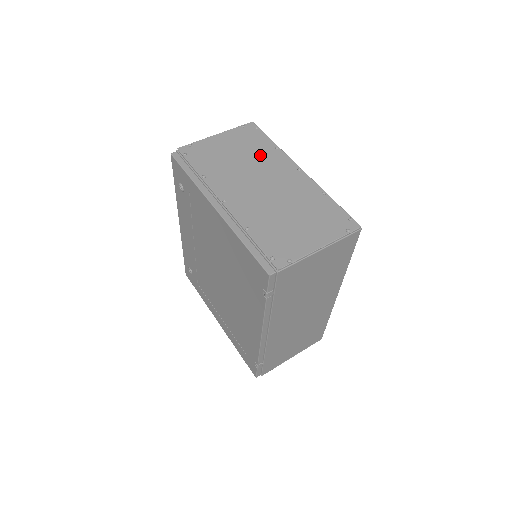
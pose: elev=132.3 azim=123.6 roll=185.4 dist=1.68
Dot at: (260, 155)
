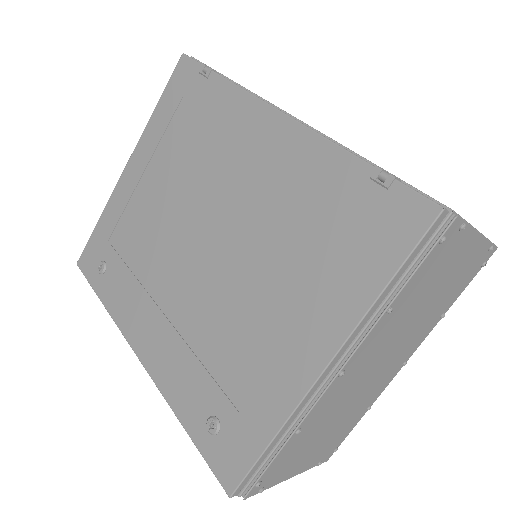
Dot at: occluded
